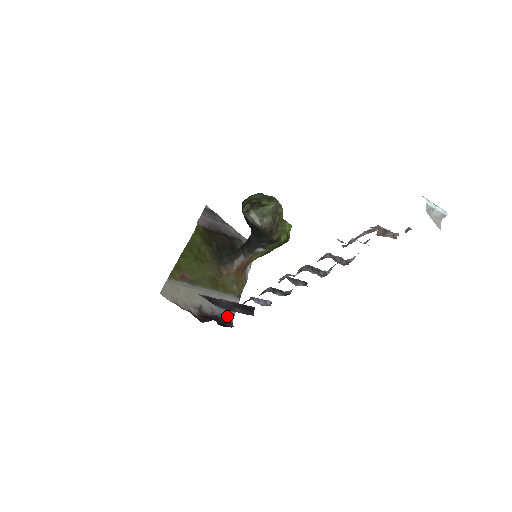
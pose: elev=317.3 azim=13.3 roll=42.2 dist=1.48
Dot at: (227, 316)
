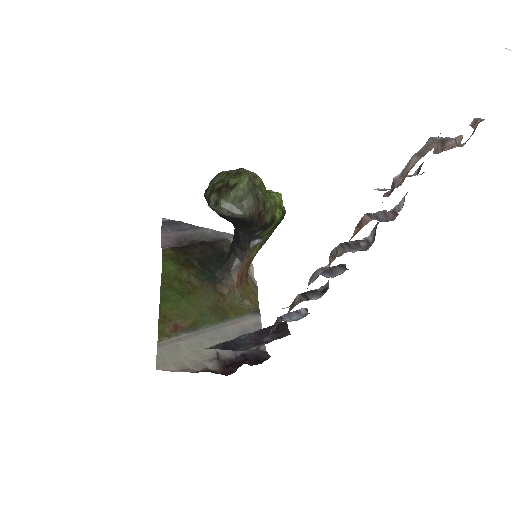
Dot at: occluded
